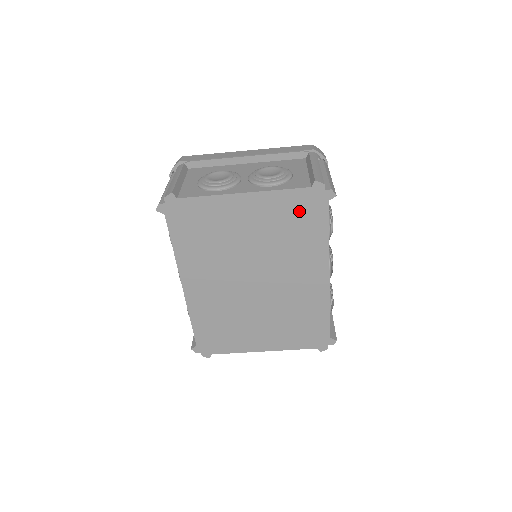
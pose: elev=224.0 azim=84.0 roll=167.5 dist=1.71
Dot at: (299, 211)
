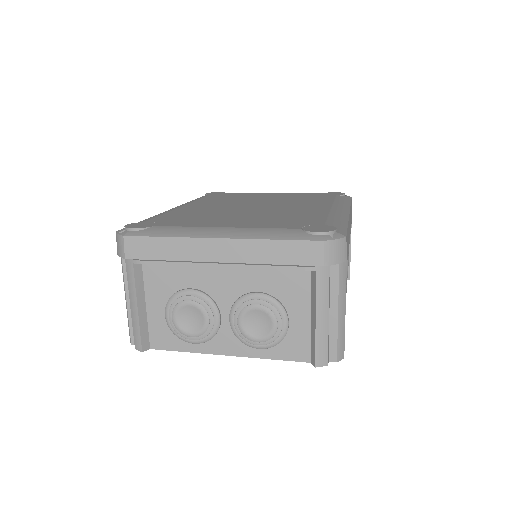
Dot at: occluded
